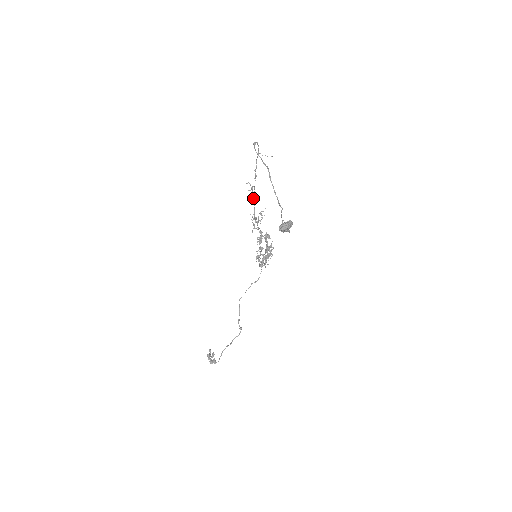
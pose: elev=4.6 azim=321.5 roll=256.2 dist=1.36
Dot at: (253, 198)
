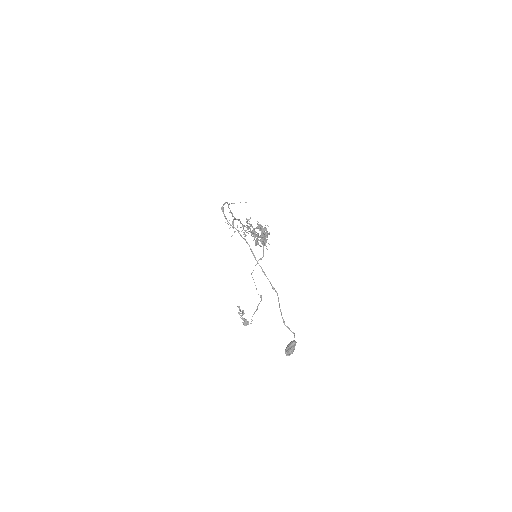
Dot at: occluded
